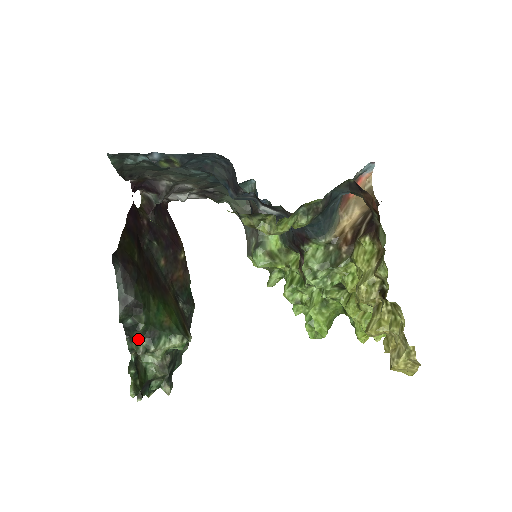
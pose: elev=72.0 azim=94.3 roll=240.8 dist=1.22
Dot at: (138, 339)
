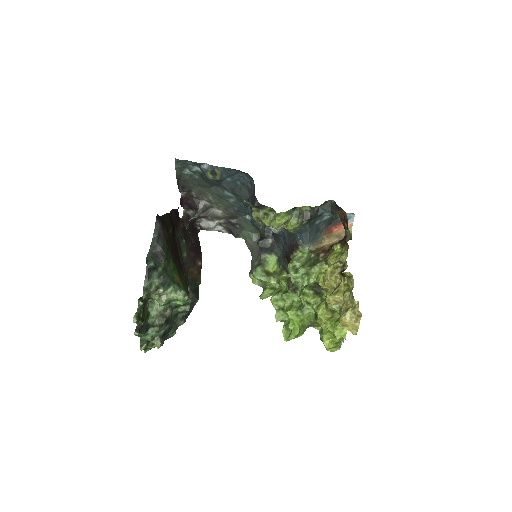
Dot at: (154, 280)
